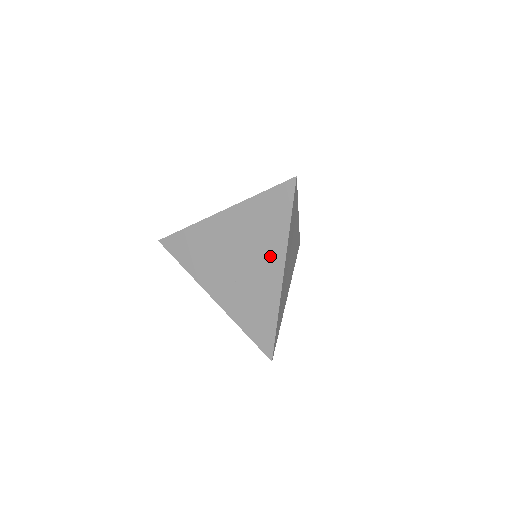
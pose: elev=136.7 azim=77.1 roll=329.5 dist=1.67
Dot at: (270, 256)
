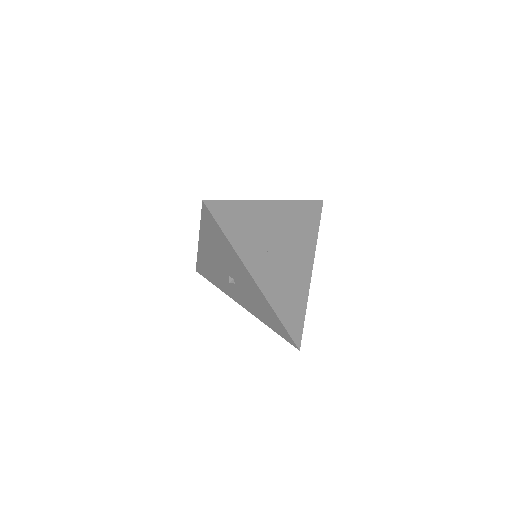
Dot at: occluded
